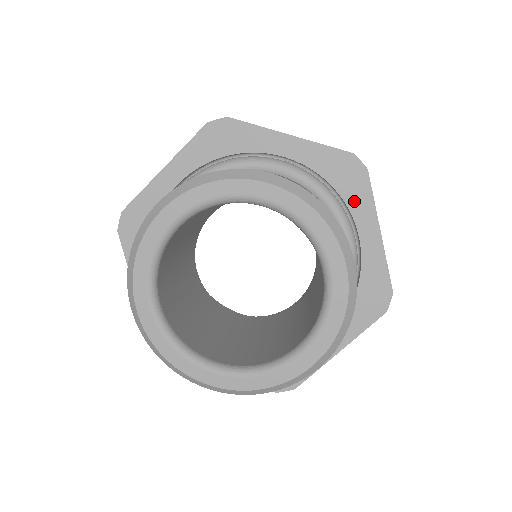
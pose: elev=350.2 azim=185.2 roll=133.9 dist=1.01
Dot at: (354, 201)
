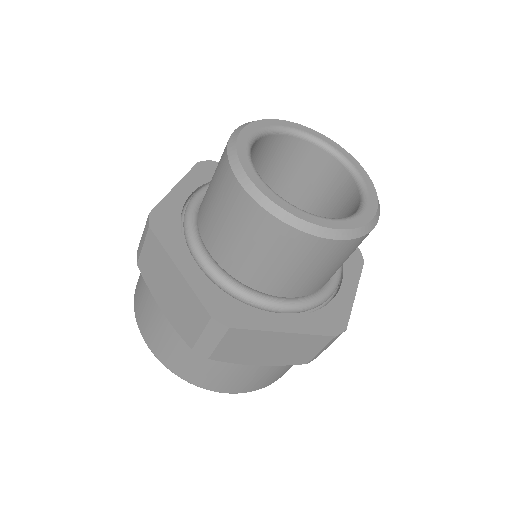
Dot at: occluded
